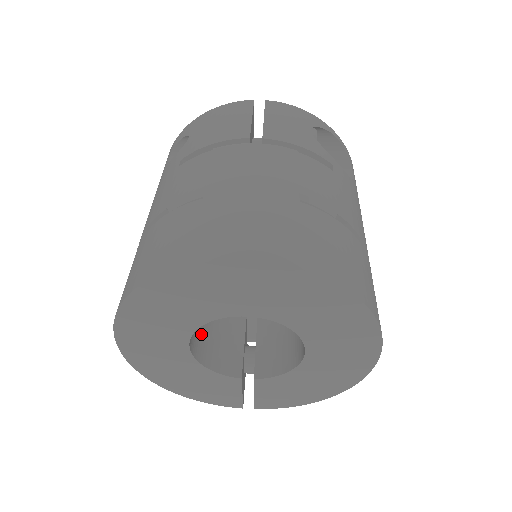
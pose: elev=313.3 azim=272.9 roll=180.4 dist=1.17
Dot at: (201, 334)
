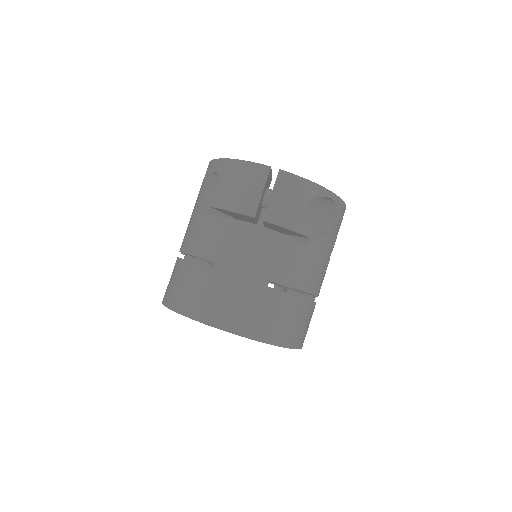
Dot at: occluded
